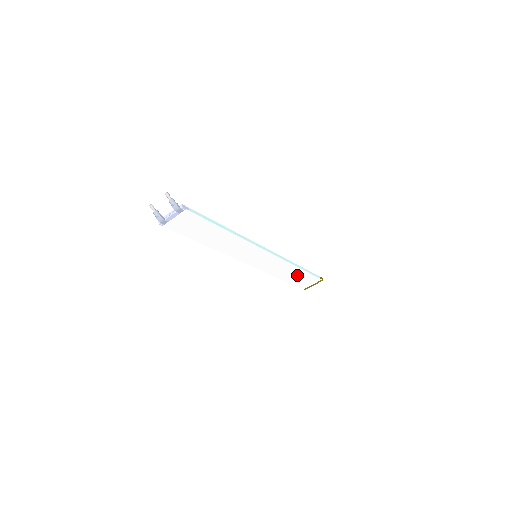
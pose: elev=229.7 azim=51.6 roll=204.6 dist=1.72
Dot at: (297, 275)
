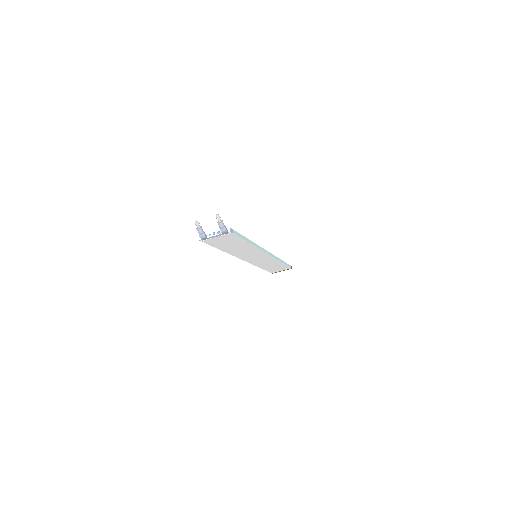
Dot at: (276, 266)
